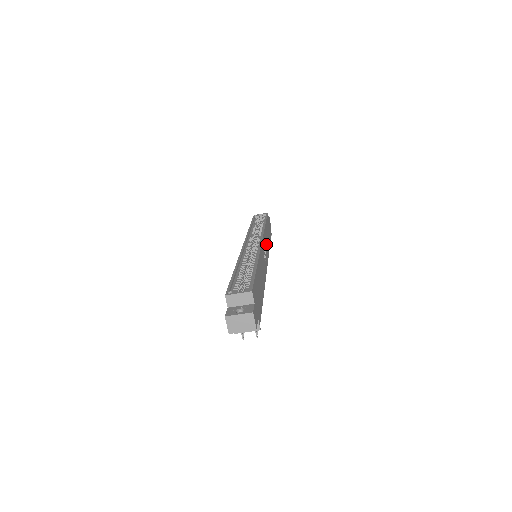
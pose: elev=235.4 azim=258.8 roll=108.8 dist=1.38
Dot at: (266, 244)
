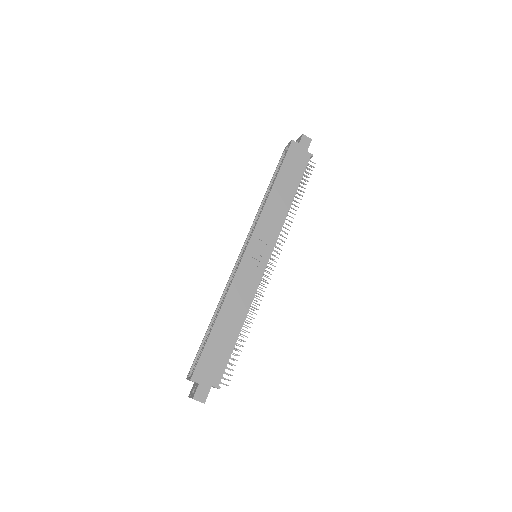
Dot at: (269, 225)
